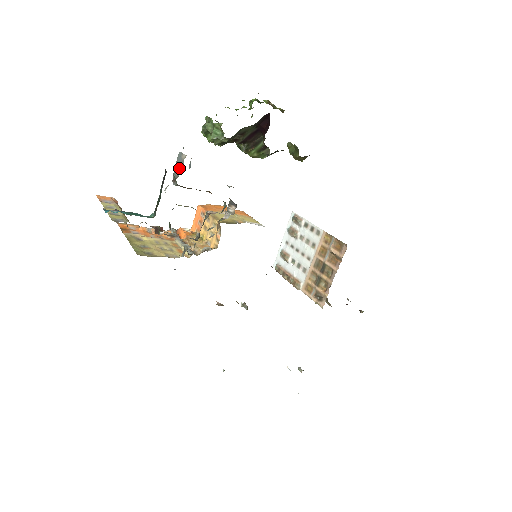
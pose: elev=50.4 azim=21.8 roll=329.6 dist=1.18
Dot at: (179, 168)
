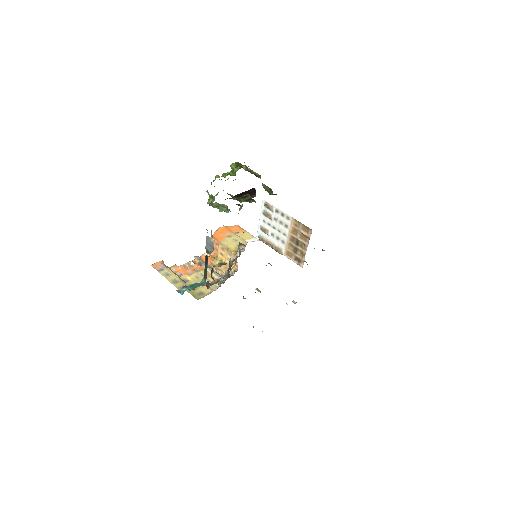
Dot at: (210, 246)
